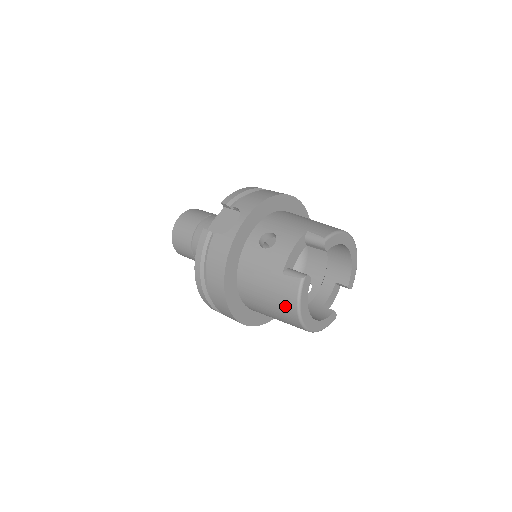
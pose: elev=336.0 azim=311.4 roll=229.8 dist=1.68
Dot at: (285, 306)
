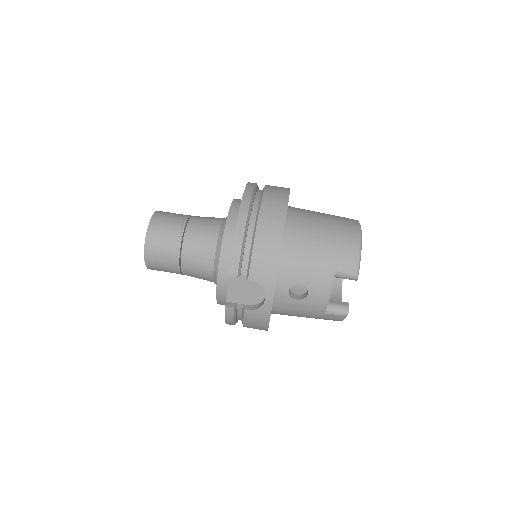
Dot at: occluded
